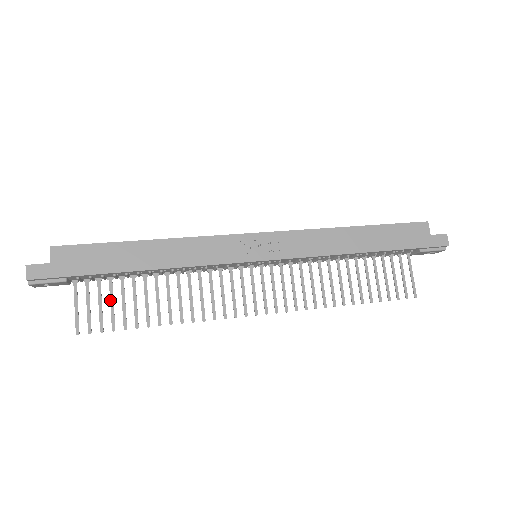
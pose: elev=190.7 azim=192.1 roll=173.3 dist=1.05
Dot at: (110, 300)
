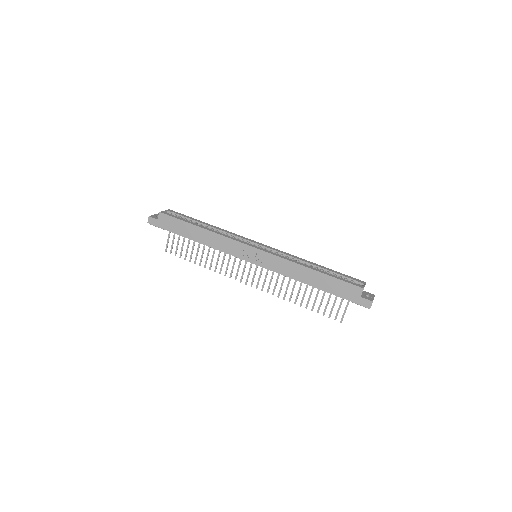
Dot at: (182, 243)
